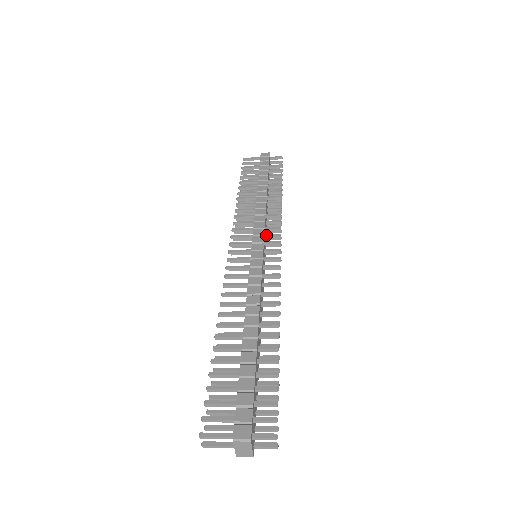
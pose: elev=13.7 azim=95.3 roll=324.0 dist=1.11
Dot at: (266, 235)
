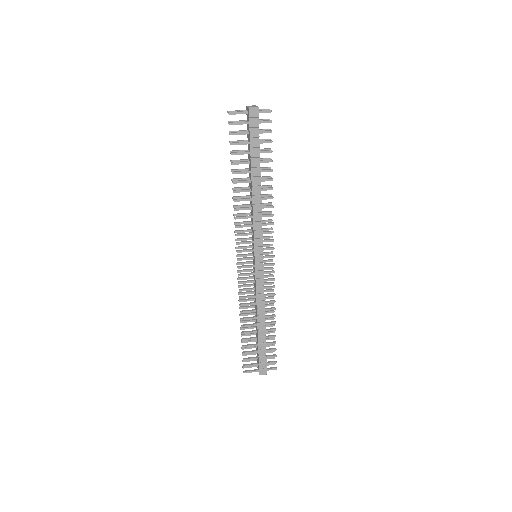
Dot at: occluded
